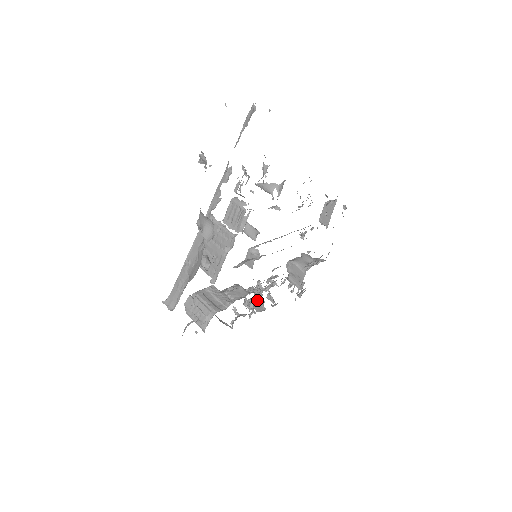
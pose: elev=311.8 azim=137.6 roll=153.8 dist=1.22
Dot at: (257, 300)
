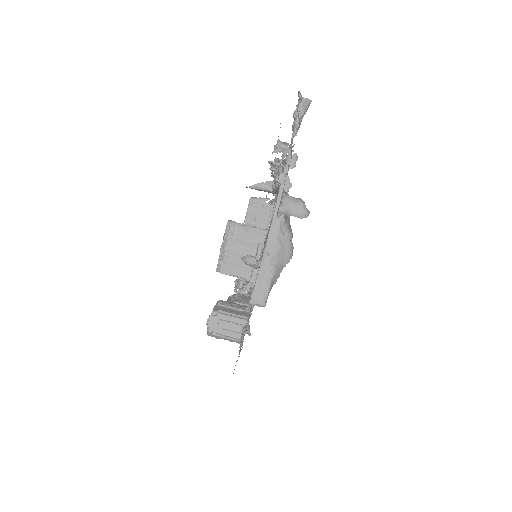
Dot at: occluded
